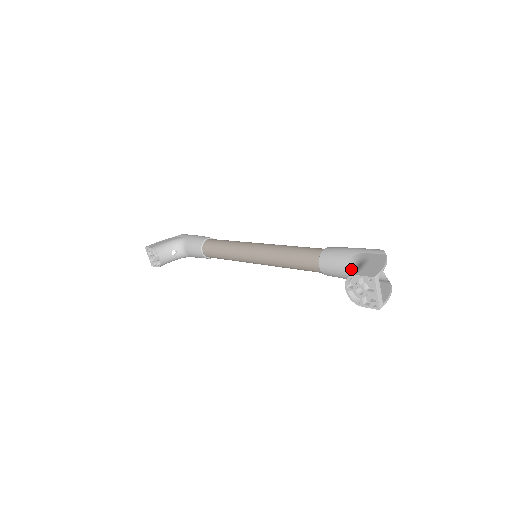
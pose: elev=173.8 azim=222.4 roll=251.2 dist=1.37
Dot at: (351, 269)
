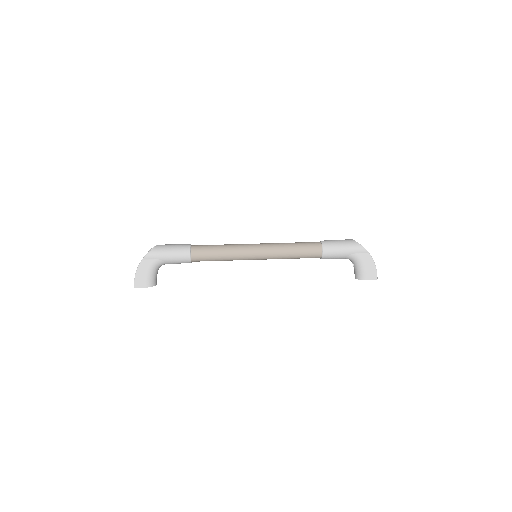
Dot at: occluded
